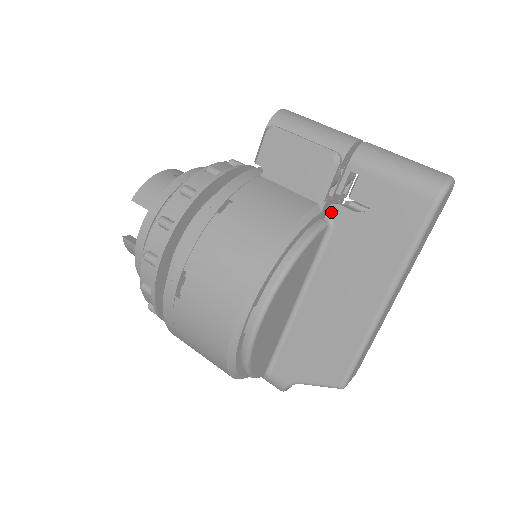
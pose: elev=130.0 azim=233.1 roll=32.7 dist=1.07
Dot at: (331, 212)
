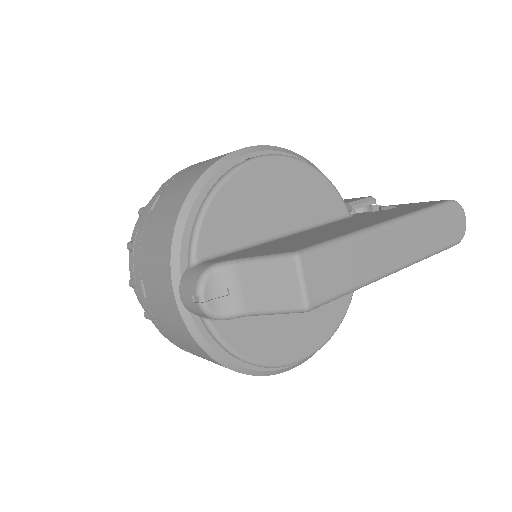
Dot at: (354, 214)
